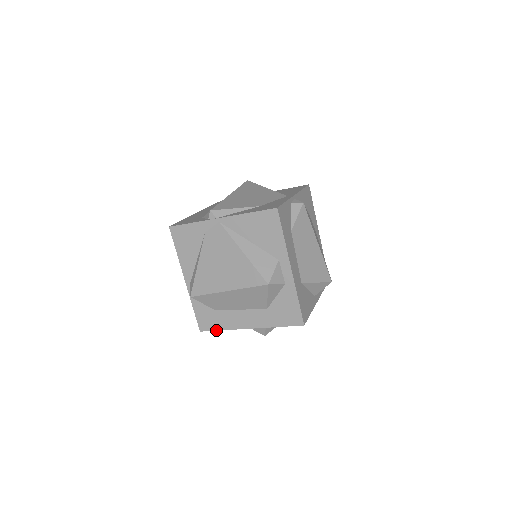
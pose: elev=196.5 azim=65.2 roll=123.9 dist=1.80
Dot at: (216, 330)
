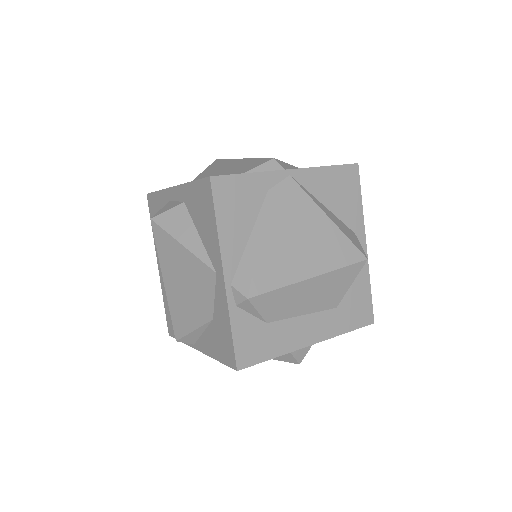
Dot at: (264, 360)
